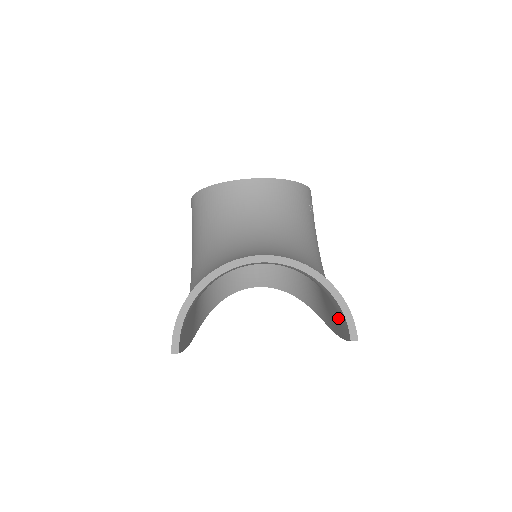
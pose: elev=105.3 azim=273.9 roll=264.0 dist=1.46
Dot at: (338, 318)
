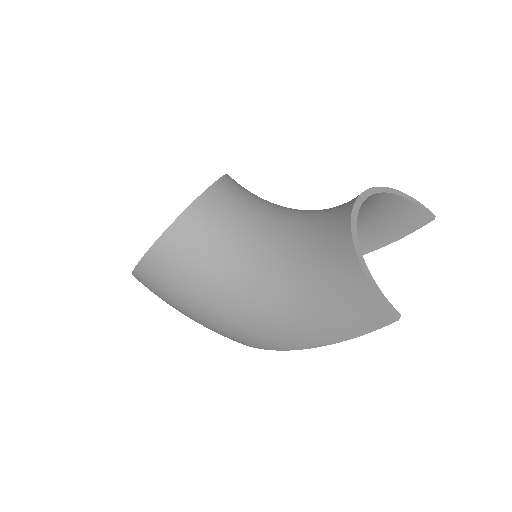
Dot at: (395, 224)
